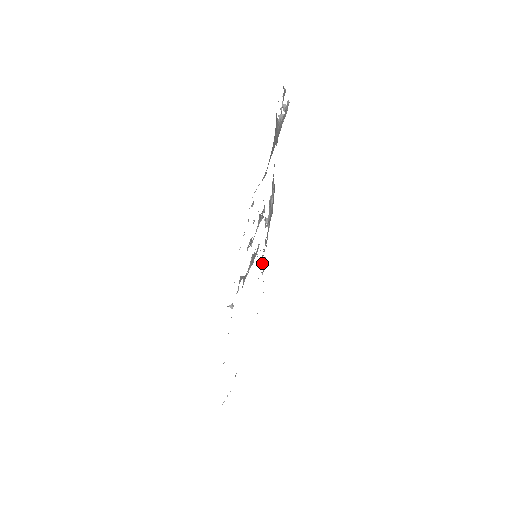
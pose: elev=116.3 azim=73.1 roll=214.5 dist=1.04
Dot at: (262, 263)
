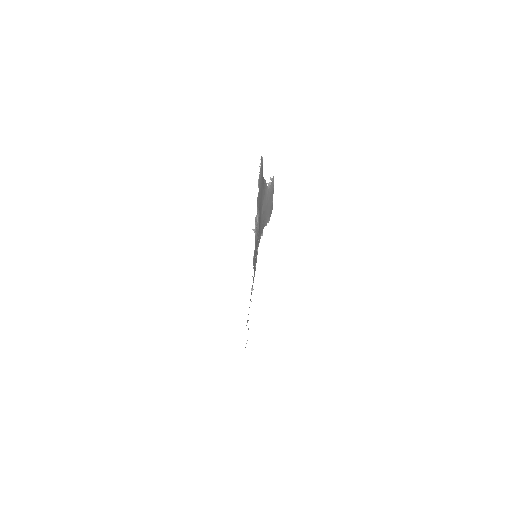
Dot at: occluded
